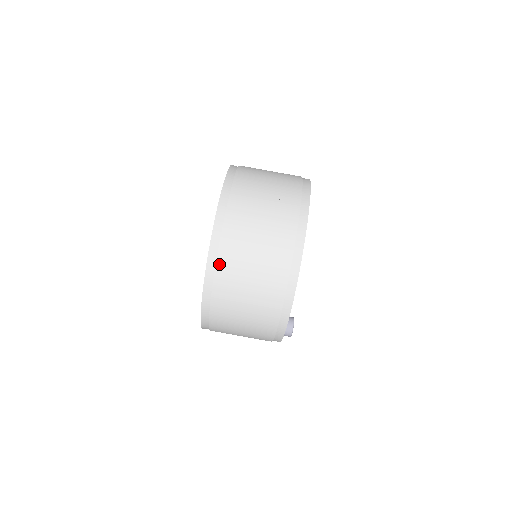
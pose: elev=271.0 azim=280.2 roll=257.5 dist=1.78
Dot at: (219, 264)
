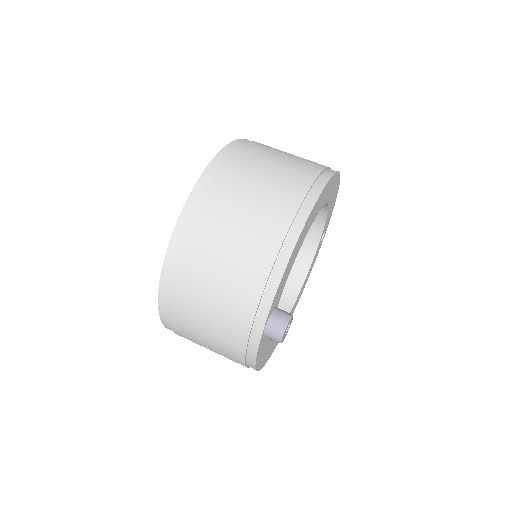
Dot at: (247, 144)
